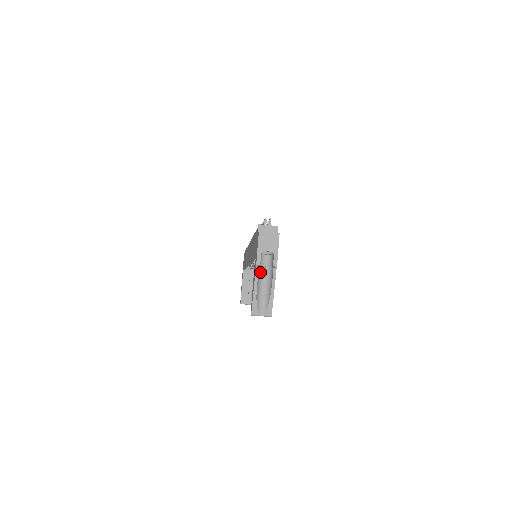
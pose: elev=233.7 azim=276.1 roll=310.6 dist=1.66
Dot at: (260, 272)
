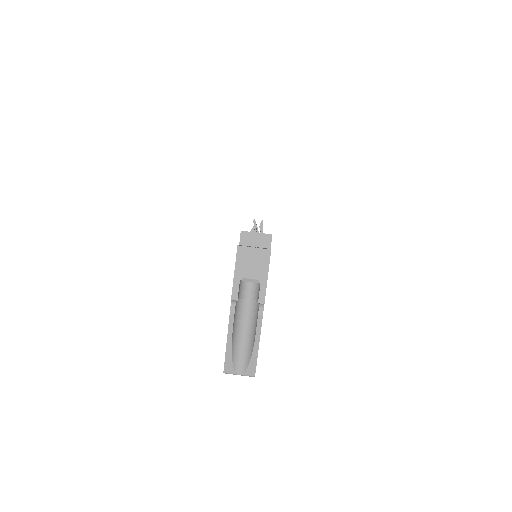
Dot at: (239, 308)
